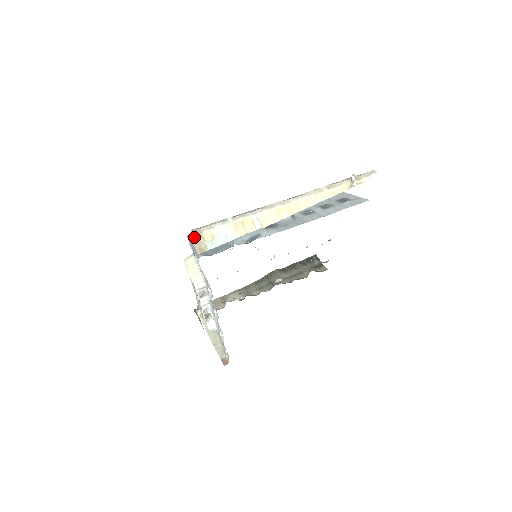
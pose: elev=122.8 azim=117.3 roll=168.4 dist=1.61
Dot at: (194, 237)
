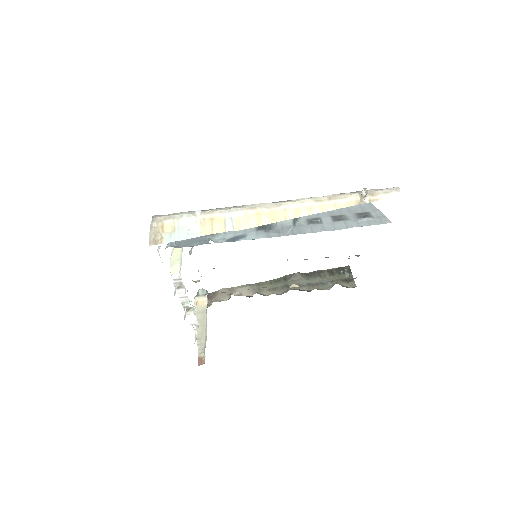
Dot at: (153, 225)
